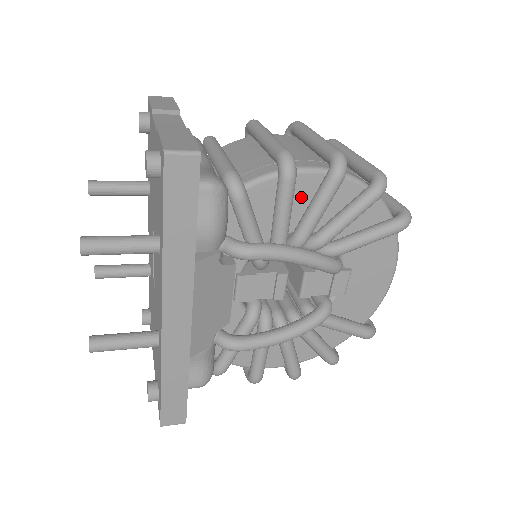
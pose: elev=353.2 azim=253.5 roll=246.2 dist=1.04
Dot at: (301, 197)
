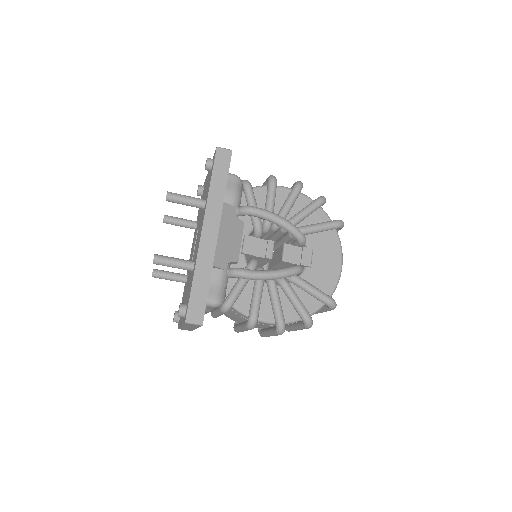
Dot at: (280, 200)
